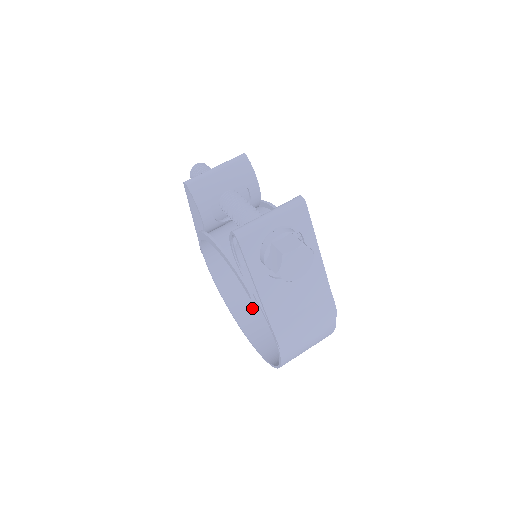
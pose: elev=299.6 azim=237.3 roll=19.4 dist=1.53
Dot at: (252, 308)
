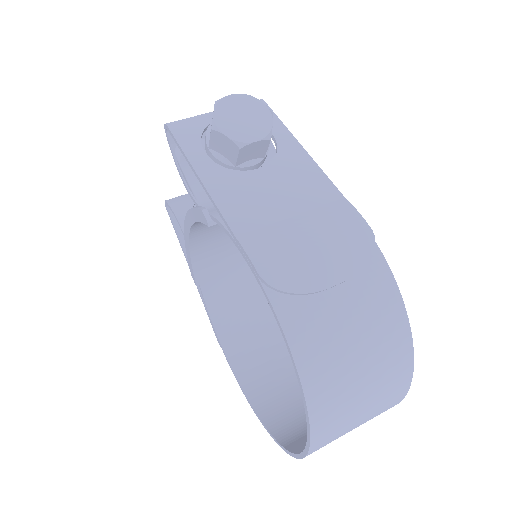
Dot at: occluded
